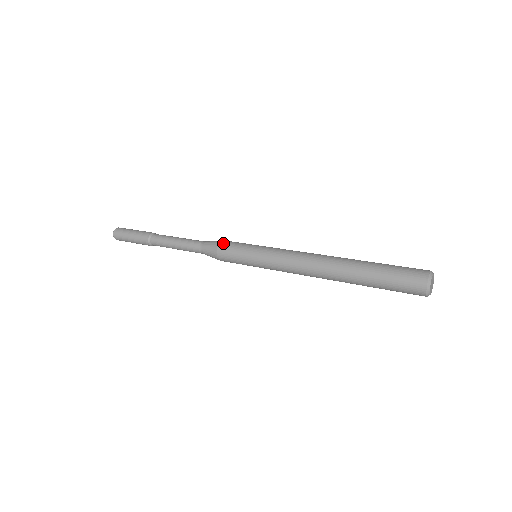
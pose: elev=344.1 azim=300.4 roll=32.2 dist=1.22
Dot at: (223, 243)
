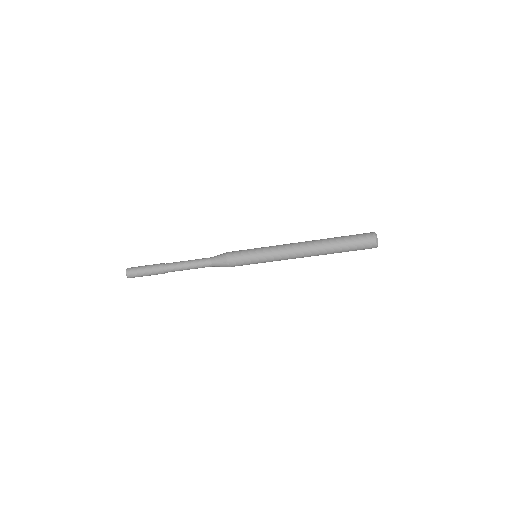
Dot at: occluded
